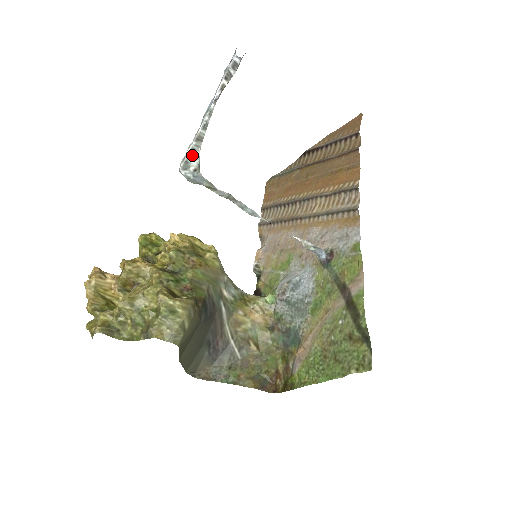
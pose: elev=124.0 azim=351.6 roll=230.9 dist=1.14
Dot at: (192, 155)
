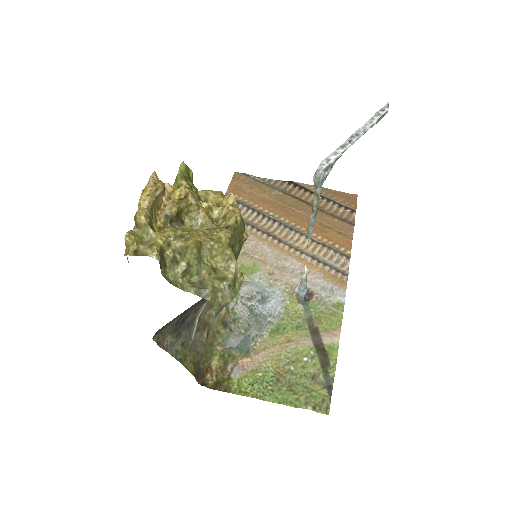
Dot at: (333, 162)
